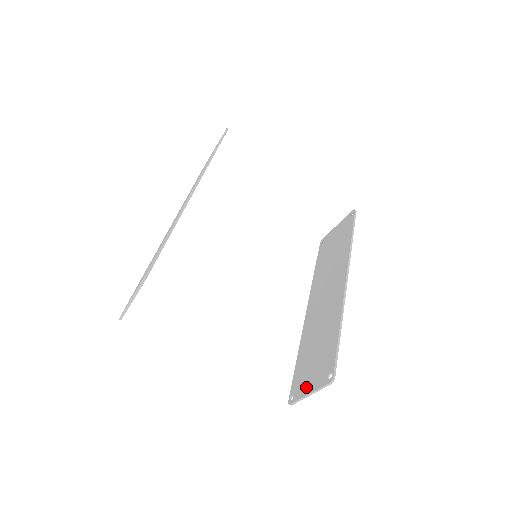
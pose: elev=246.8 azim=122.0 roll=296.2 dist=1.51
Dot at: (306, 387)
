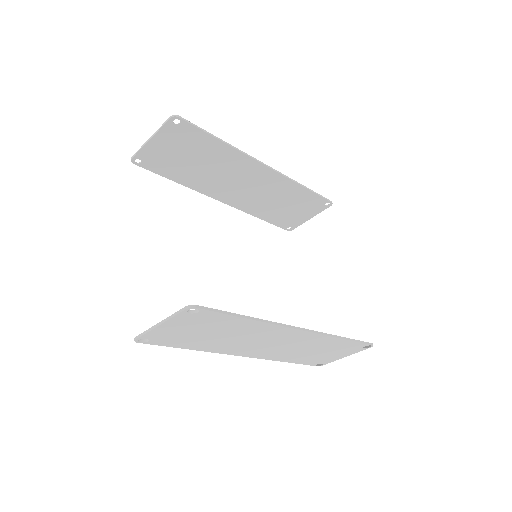
Dot at: occluded
